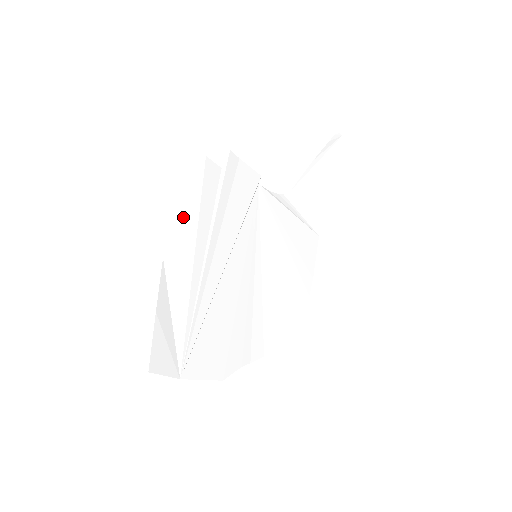
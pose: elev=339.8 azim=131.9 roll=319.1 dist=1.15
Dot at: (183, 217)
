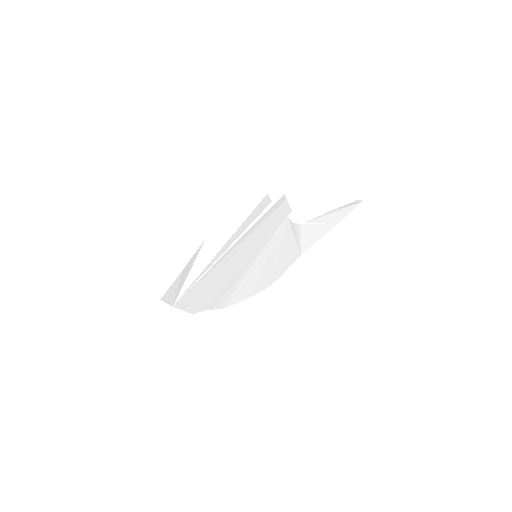
Dot at: (231, 222)
